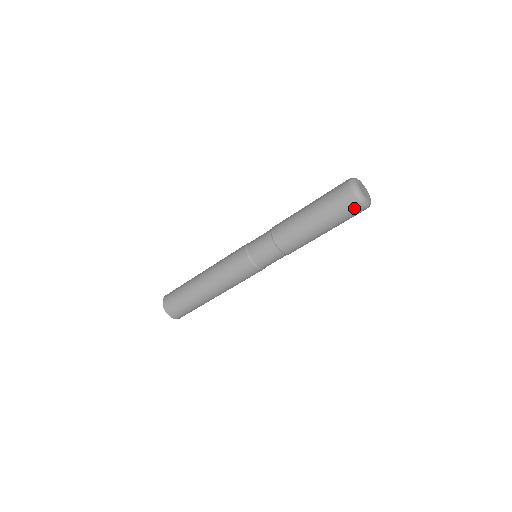
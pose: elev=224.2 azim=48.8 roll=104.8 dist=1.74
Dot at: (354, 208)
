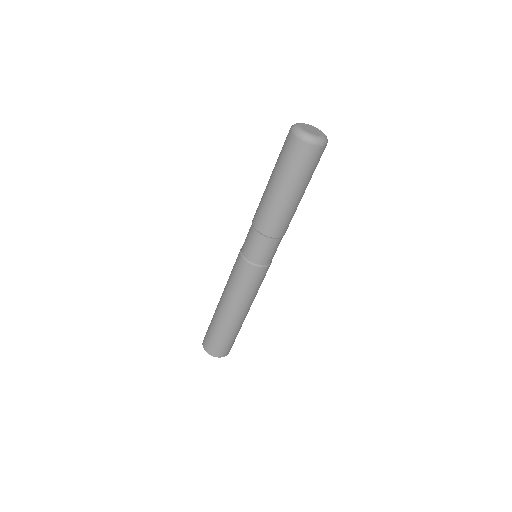
Dot at: (315, 154)
